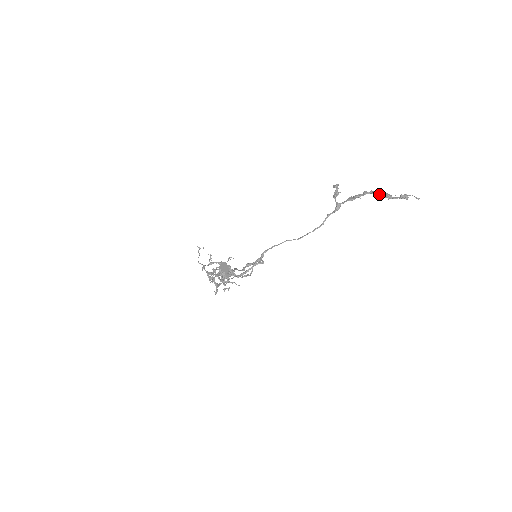
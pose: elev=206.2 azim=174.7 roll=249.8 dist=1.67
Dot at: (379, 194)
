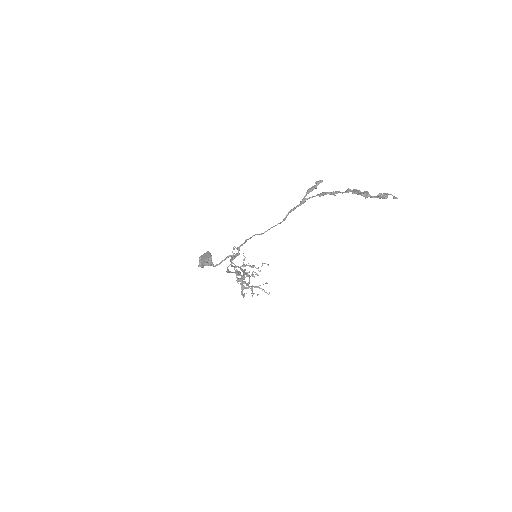
Dot at: (358, 192)
